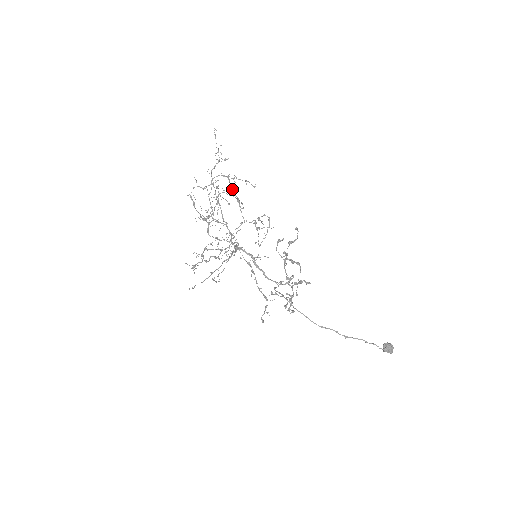
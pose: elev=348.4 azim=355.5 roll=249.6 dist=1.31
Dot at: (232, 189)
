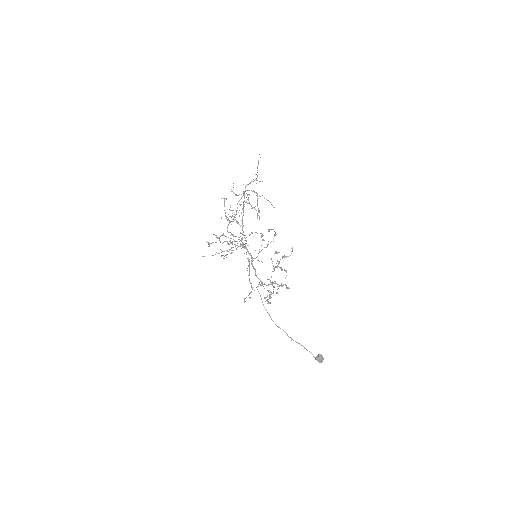
Dot at: (257, 202)
